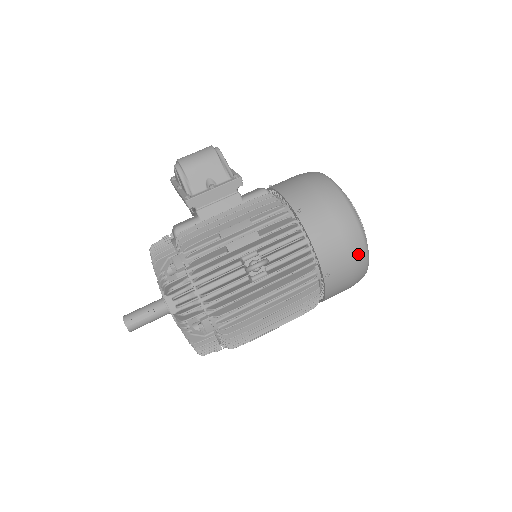
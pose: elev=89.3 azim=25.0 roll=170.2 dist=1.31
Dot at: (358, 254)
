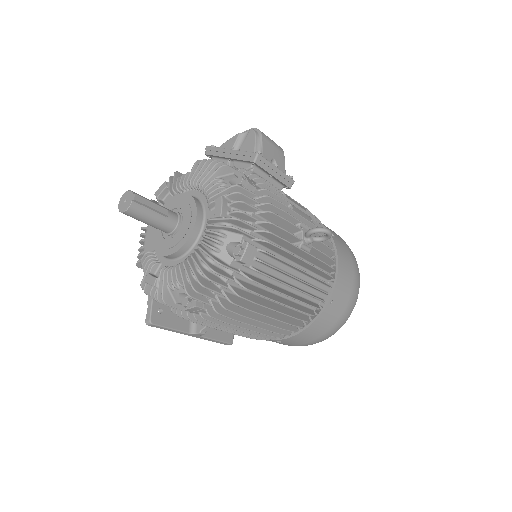
Dot at: (352, 305)
